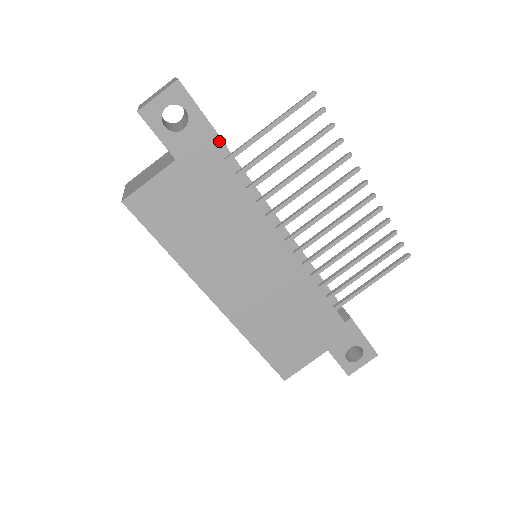
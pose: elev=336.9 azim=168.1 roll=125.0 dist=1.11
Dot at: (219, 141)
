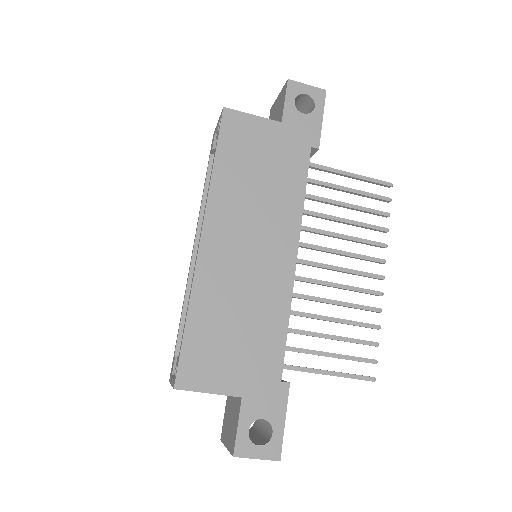
Dot at: (317, 141)
